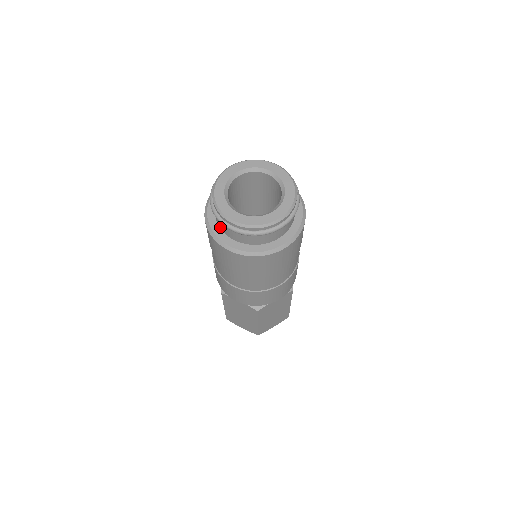
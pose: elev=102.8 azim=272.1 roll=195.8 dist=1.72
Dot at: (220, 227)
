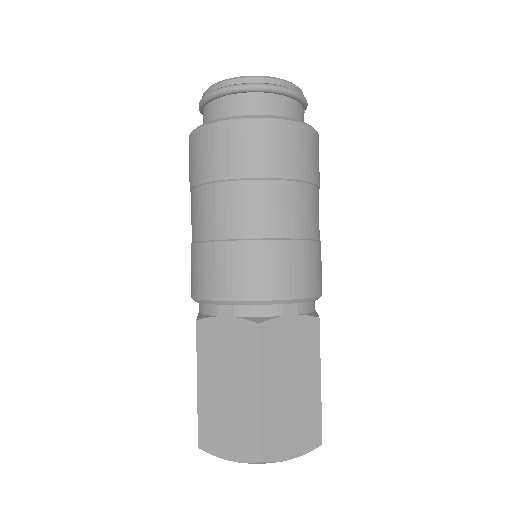
Dot at: occluded
